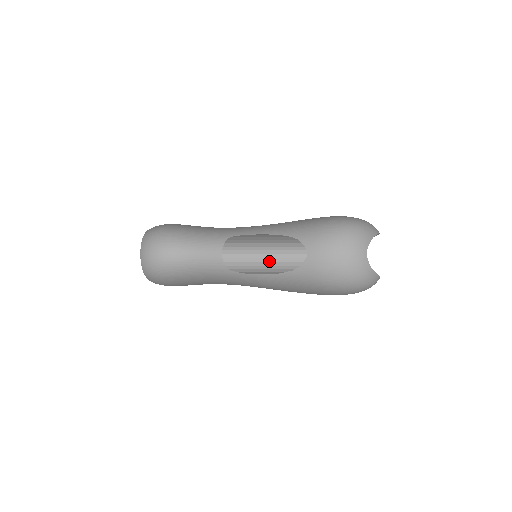
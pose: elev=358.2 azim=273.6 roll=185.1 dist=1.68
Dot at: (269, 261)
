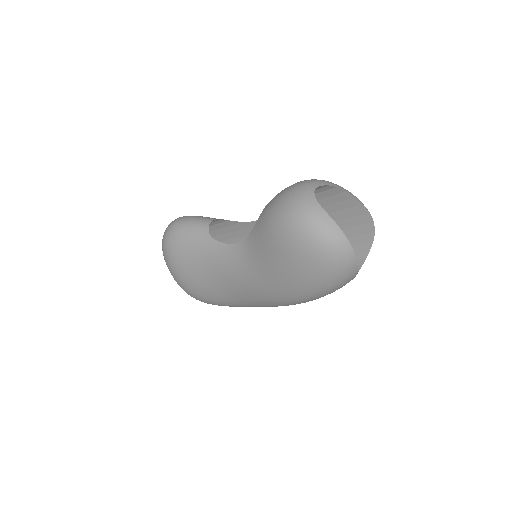
Dot at: occluded
